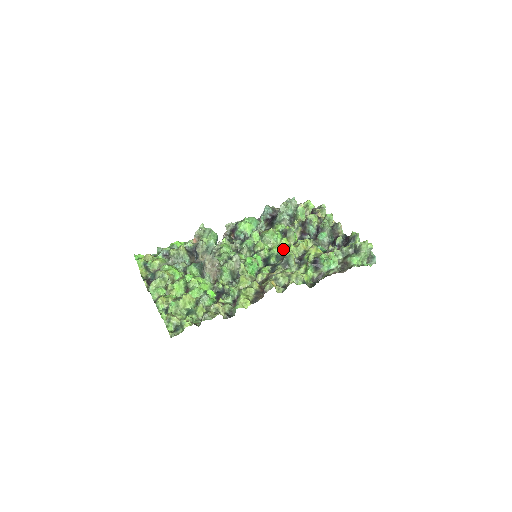
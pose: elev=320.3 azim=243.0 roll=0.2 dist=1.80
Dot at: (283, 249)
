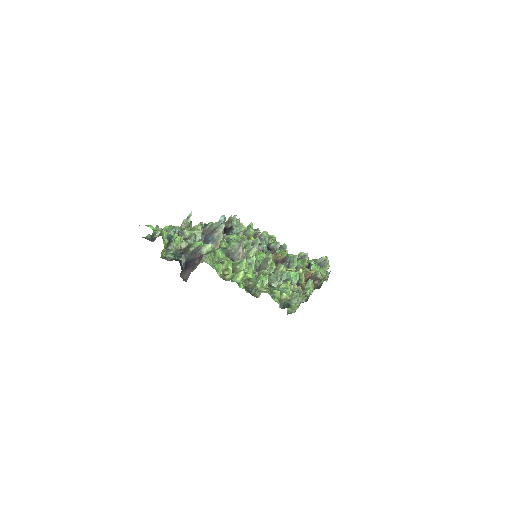
Dot at: (265, 256)
